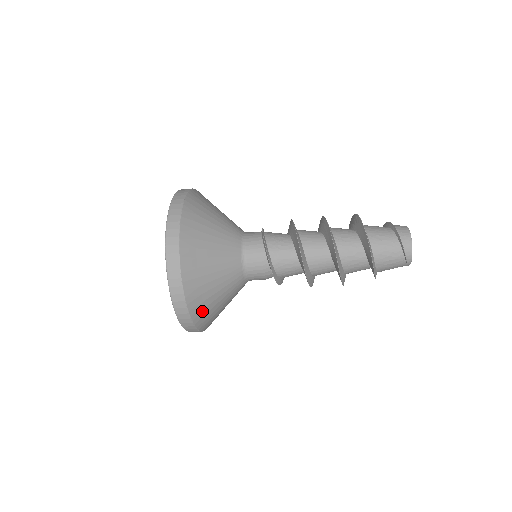
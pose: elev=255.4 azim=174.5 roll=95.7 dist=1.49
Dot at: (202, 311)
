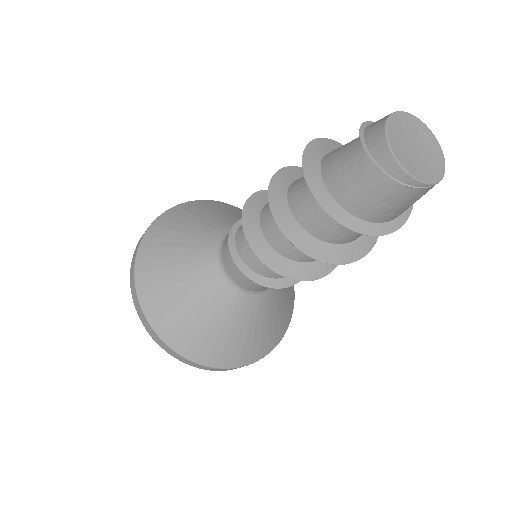
Dot at: (201, 348)
